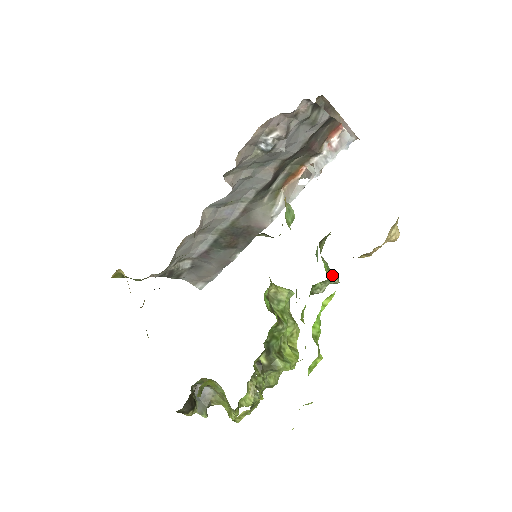
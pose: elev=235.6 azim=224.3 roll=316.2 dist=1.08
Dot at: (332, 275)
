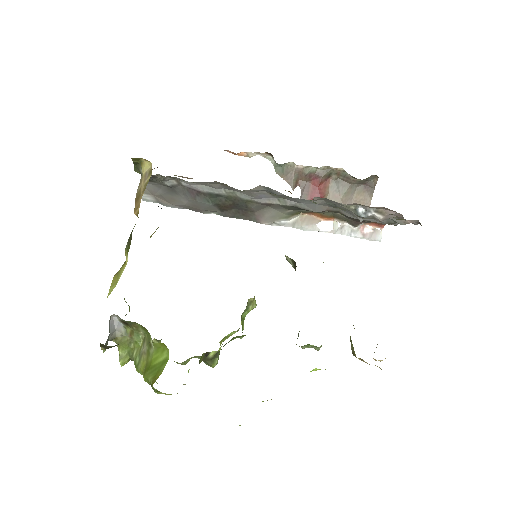
Dot at: occluded
